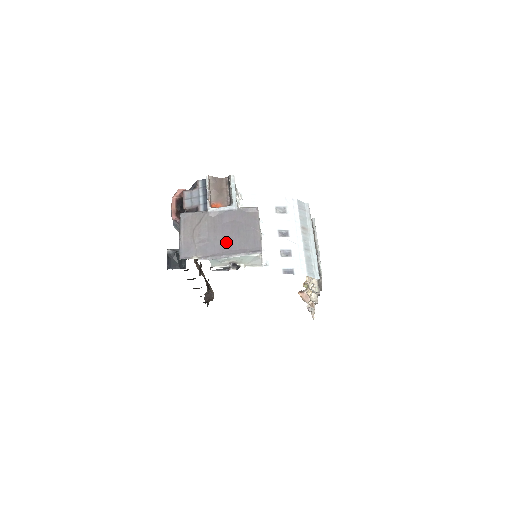
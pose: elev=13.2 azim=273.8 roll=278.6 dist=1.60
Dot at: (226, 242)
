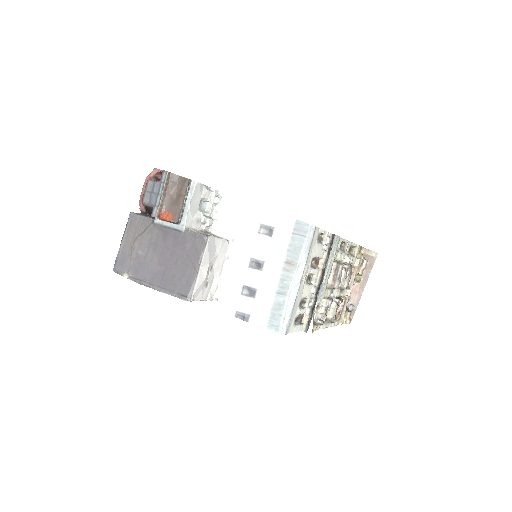
Dot at: (160, 269)
